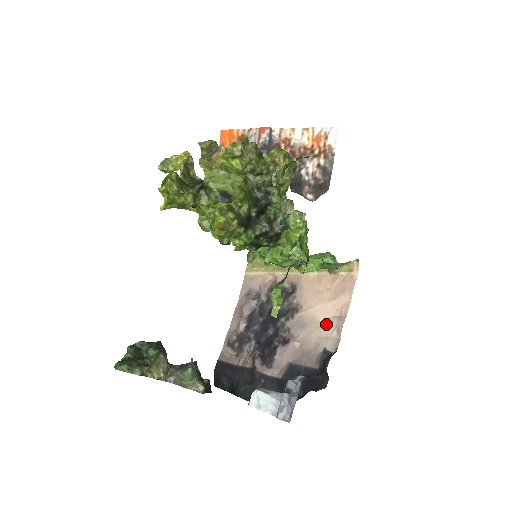
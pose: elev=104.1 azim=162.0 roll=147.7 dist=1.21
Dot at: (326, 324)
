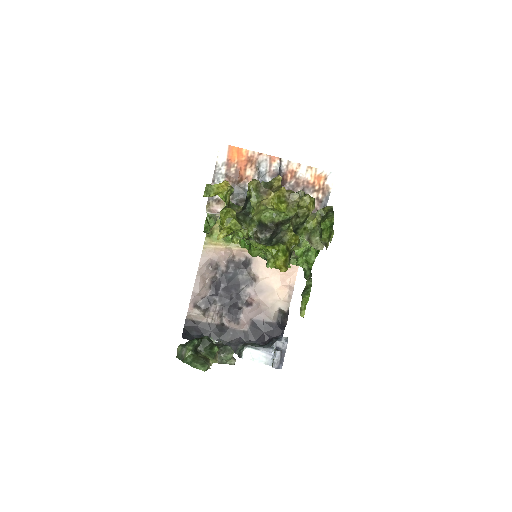
Dot at: (279, 291)
